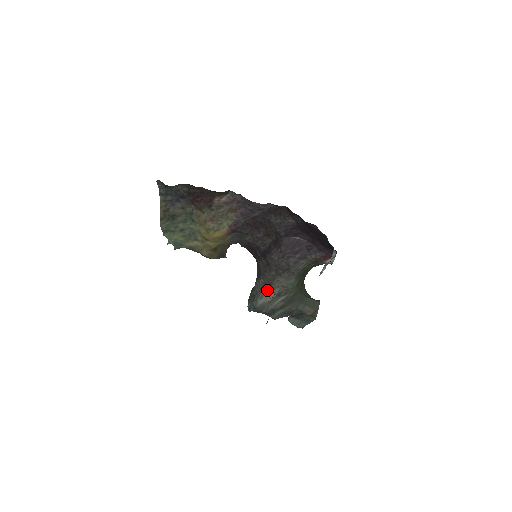
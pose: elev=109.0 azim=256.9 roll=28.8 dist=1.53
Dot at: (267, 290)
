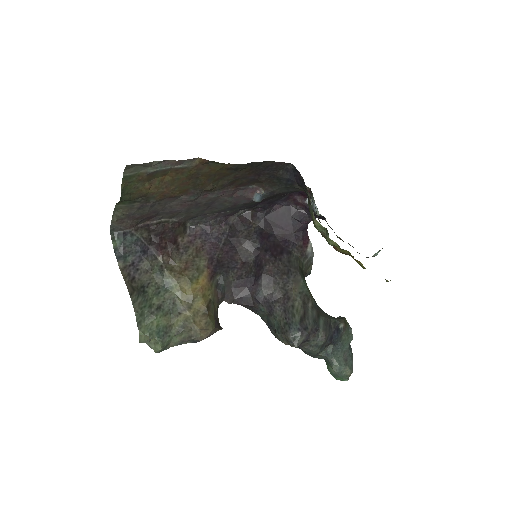
Dot at: (291, 306)
